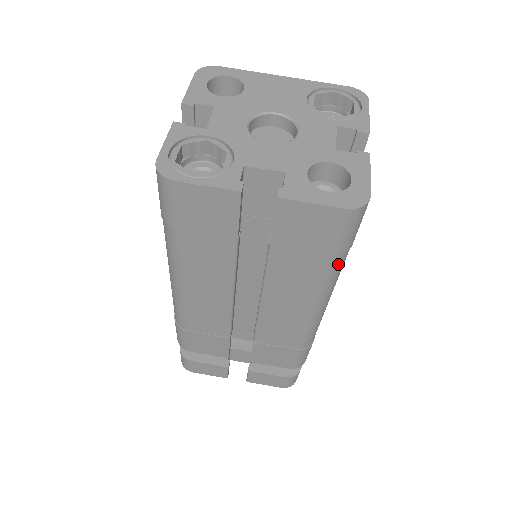
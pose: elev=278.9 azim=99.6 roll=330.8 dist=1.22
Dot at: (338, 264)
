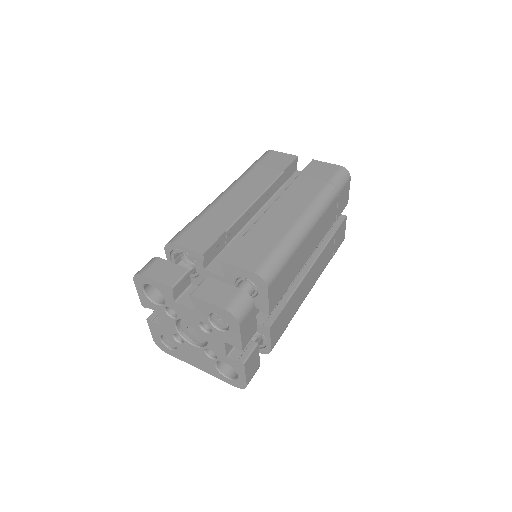
Dot at: (330, 191)
